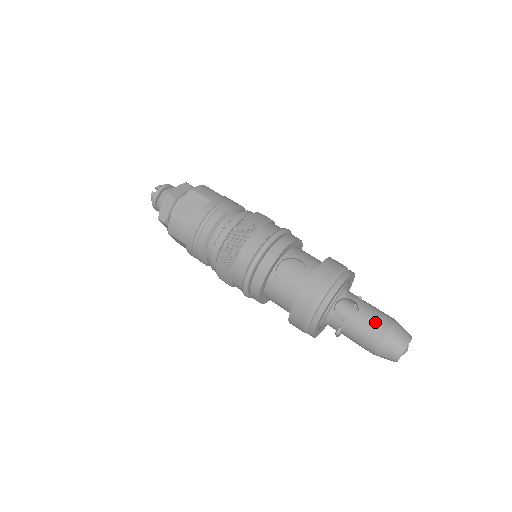
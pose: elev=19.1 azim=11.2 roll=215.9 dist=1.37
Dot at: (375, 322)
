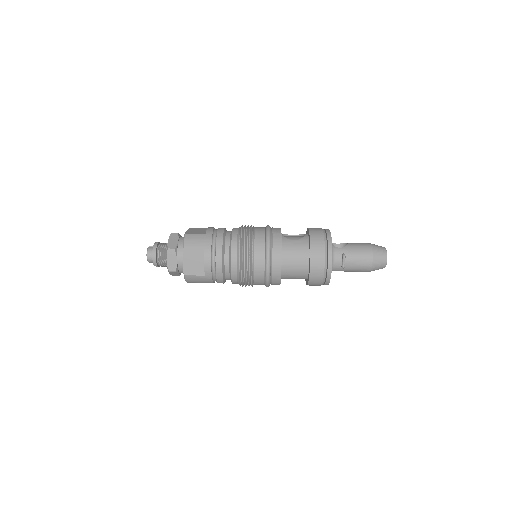
Dot at: (359, 243)
